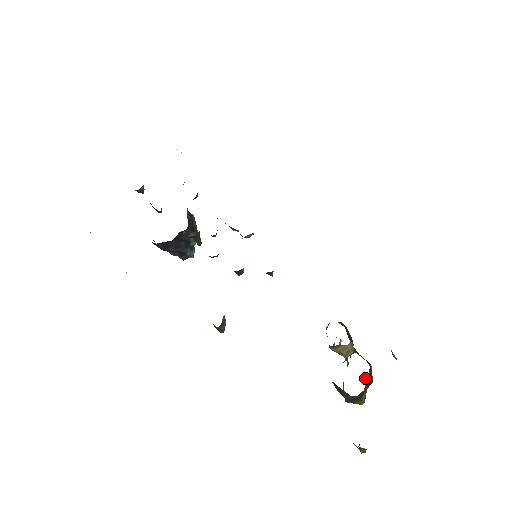
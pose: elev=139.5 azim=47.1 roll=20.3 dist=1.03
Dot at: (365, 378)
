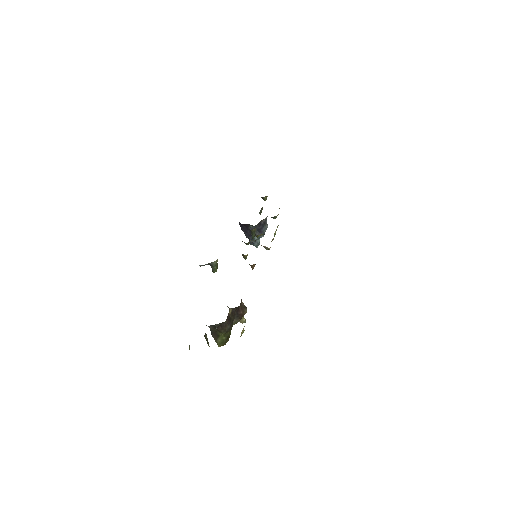
Dot at: (226, 333)
